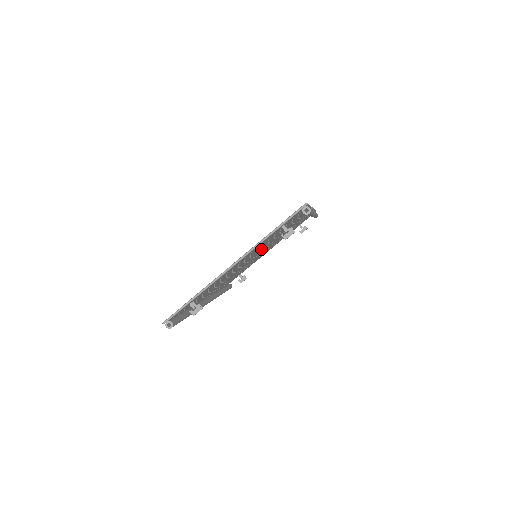
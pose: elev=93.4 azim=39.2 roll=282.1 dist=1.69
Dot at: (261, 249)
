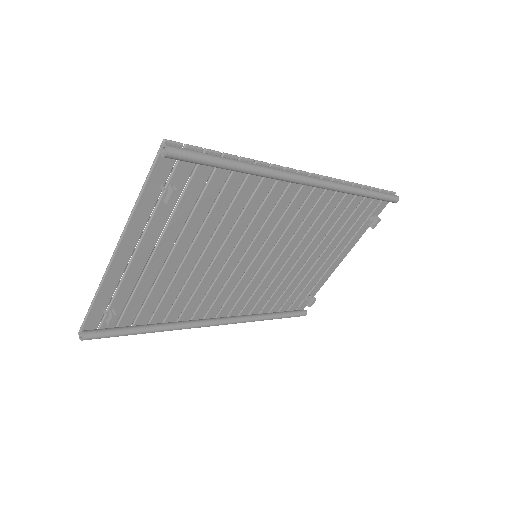
Dot at: (229, 240)
